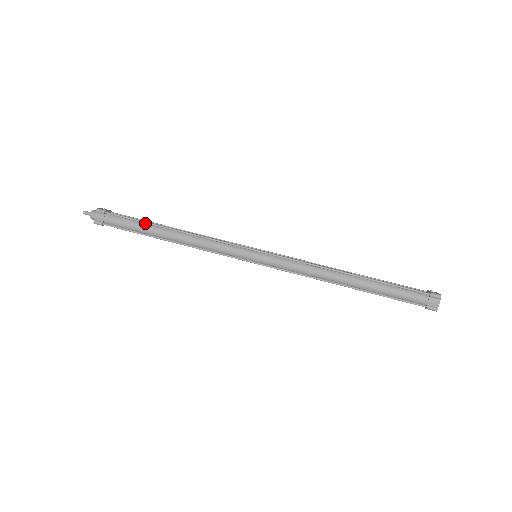
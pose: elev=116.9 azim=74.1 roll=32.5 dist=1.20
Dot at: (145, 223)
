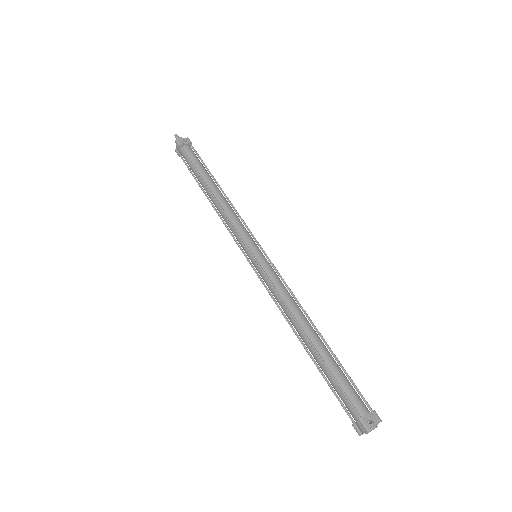
Dot at: (197, 173)
